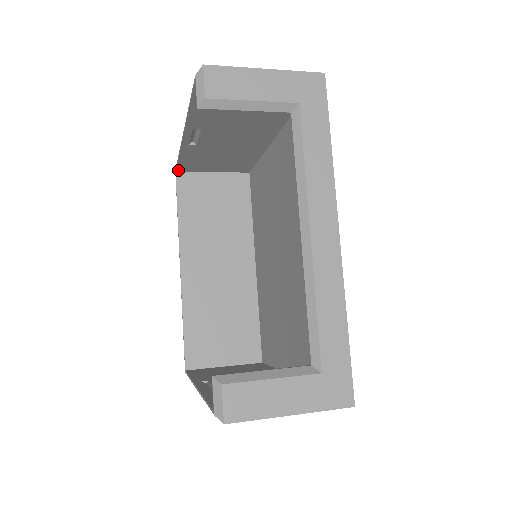
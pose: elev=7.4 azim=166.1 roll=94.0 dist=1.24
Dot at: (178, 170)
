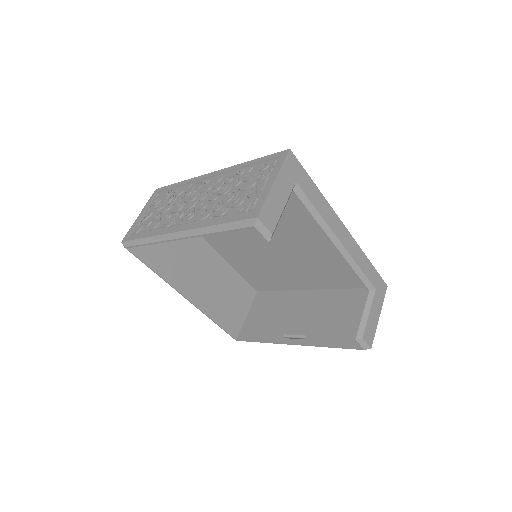
Dot at: (130, 246)
